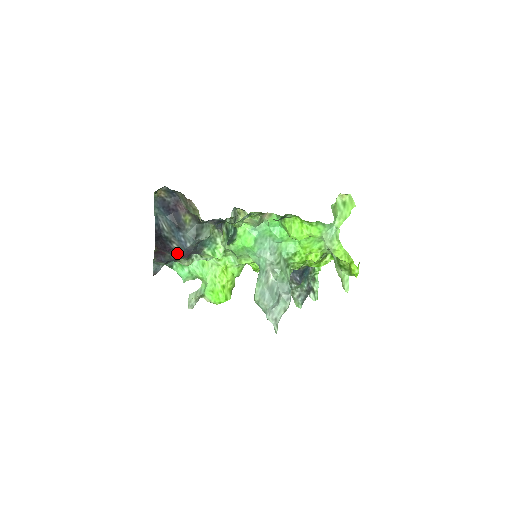
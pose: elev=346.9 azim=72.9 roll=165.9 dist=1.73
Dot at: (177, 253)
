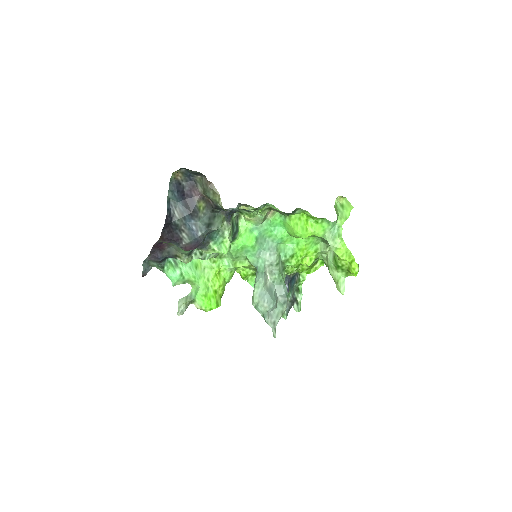
Dot at: (185, 244)
